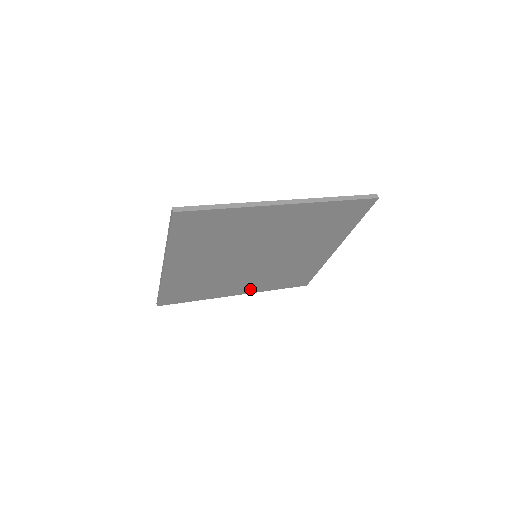
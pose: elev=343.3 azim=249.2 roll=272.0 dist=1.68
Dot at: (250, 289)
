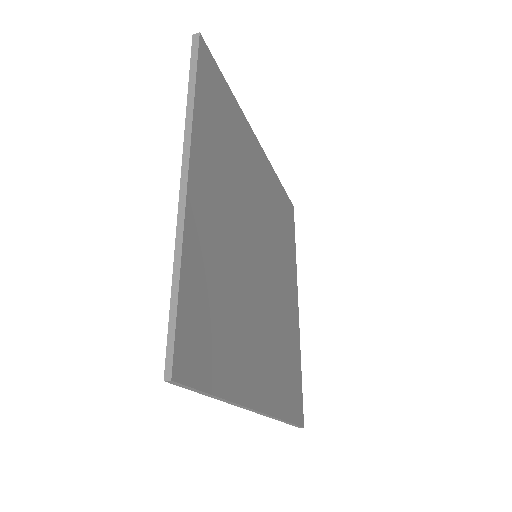
Dot at: (267, 393)
